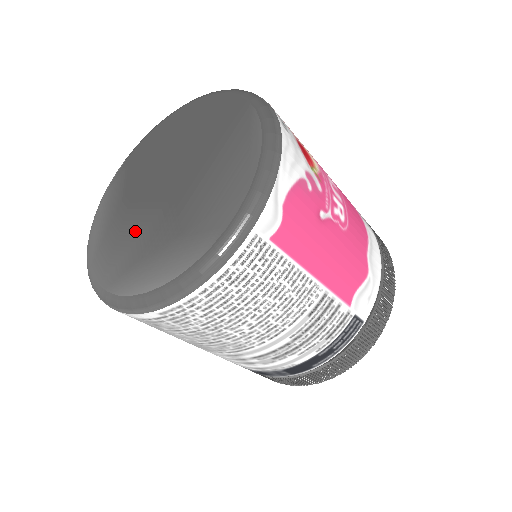
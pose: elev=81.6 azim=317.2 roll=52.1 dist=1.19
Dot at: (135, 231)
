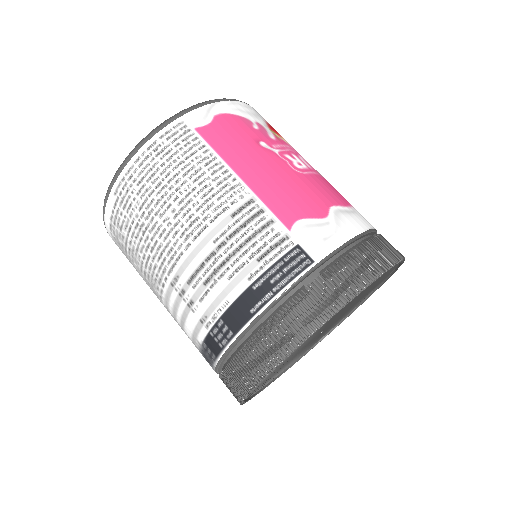
Dot at: occluded
